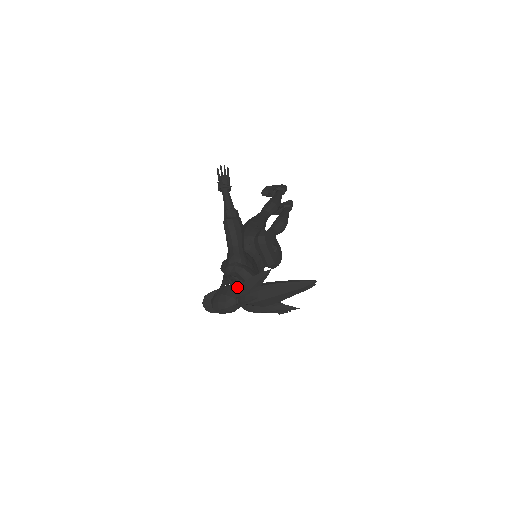
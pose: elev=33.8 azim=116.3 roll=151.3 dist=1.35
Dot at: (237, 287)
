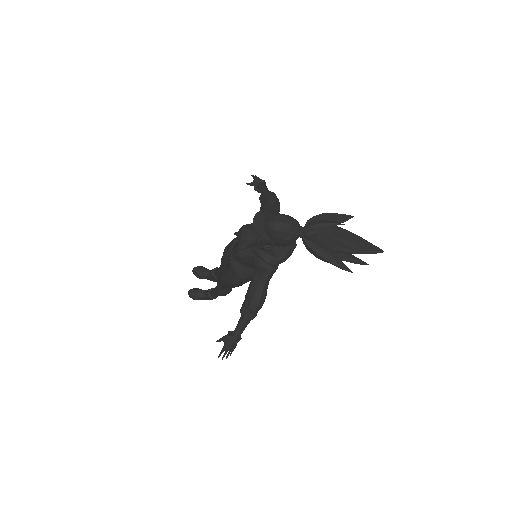
Dot at: occluded
